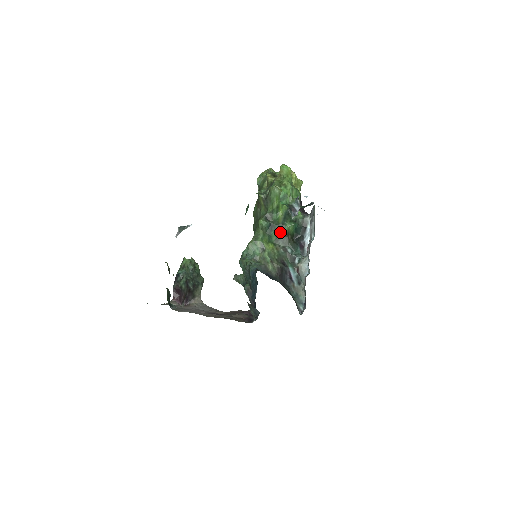
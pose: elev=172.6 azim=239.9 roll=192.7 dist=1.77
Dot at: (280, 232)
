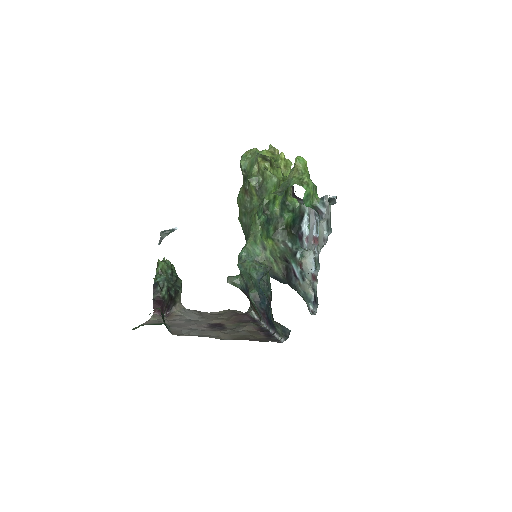
Dot at: (278, 225)
